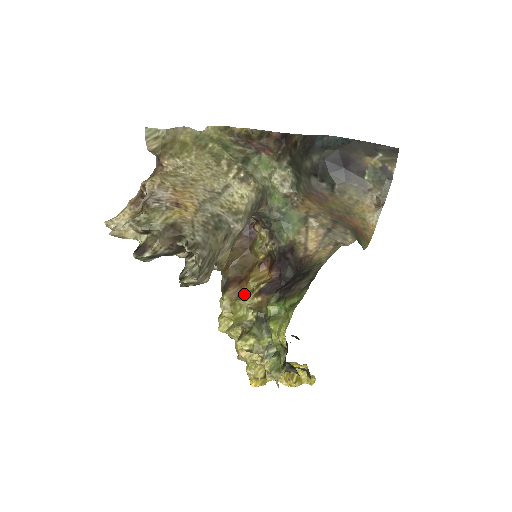
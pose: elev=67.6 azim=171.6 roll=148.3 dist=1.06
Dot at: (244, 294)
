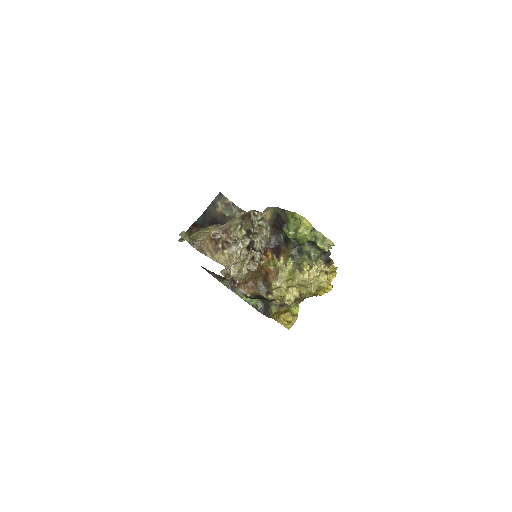
Dot at: (276, 271)
